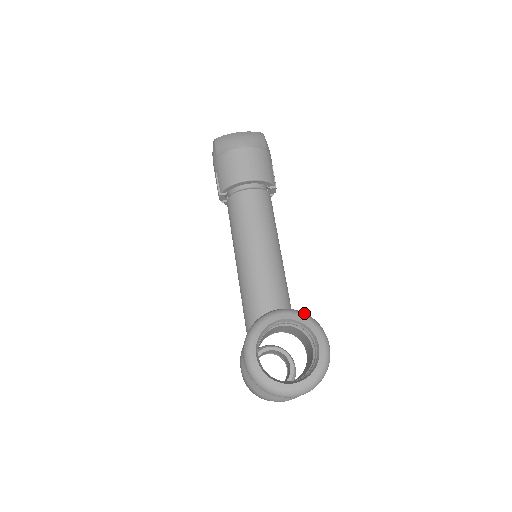
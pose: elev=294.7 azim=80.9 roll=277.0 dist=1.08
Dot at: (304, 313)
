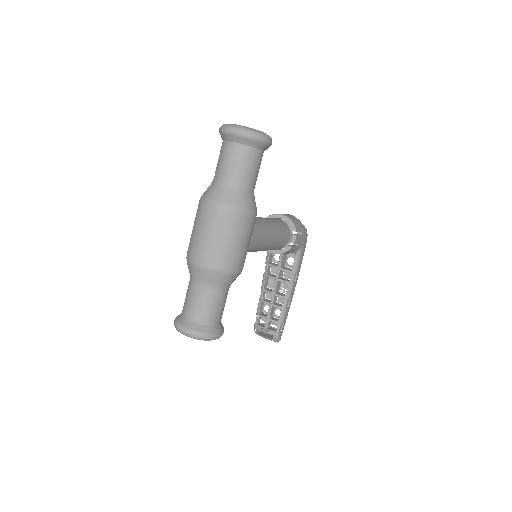
Dot at: occluded
